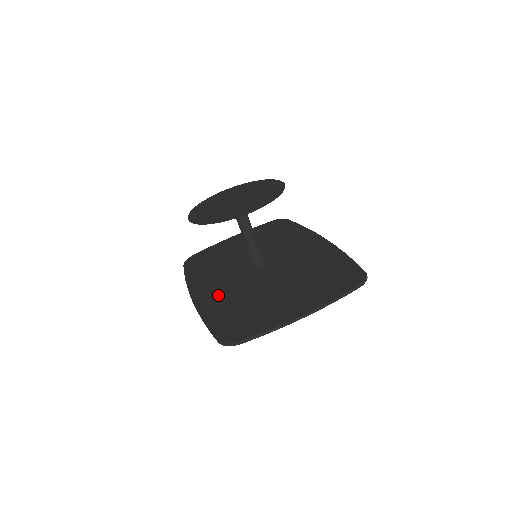
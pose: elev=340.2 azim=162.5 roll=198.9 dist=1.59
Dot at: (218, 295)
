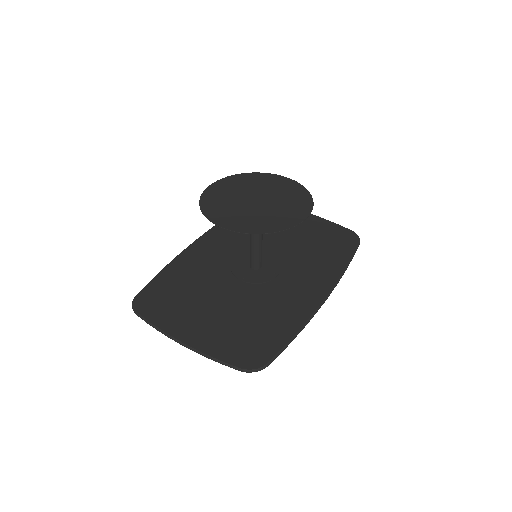
Dot at: (202, 258)
